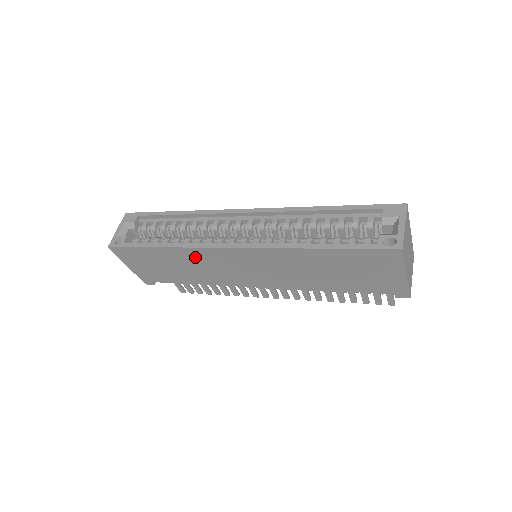
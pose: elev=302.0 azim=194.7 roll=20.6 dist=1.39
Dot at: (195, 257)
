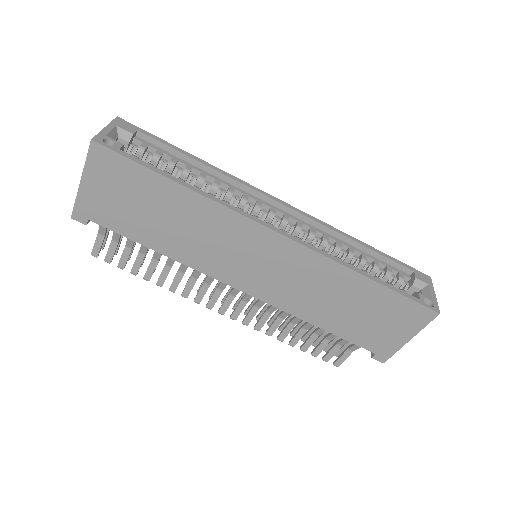
Dot at: (212, 220)
